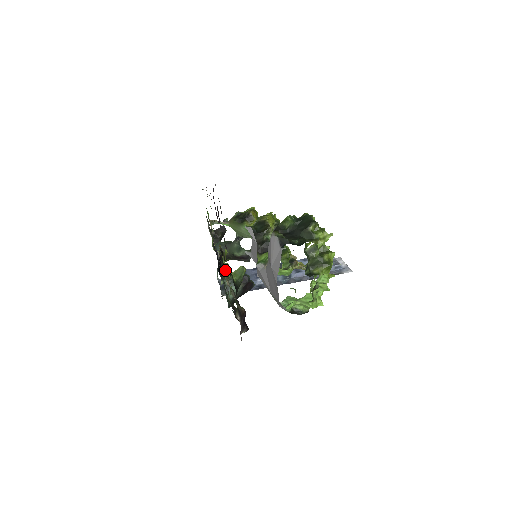
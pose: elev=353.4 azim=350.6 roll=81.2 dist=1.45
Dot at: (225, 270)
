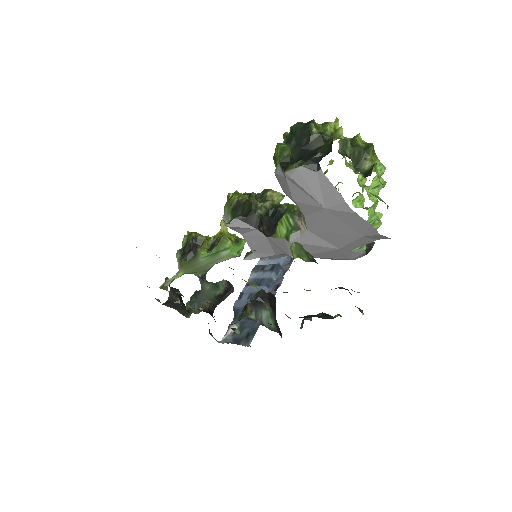
Dot at: occluded
